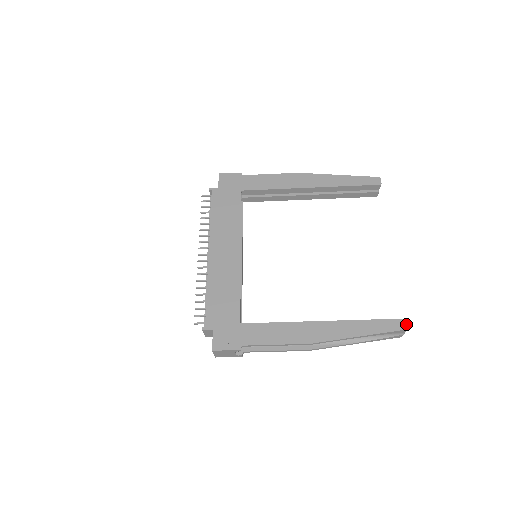
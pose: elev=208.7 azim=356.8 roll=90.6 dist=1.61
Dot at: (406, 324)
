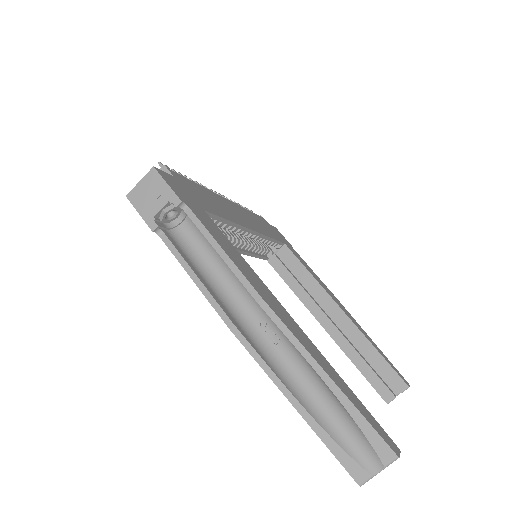
Dot at: (399, 451)
